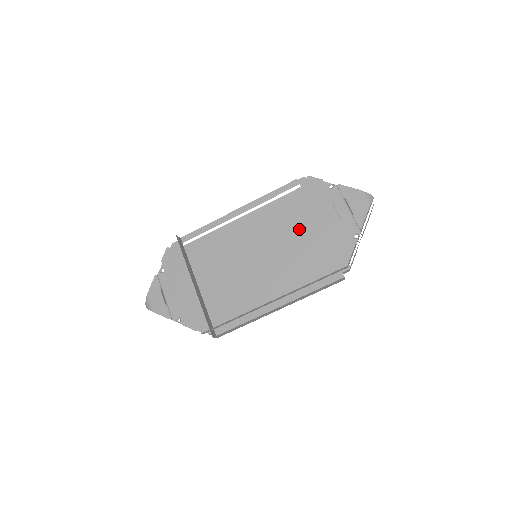
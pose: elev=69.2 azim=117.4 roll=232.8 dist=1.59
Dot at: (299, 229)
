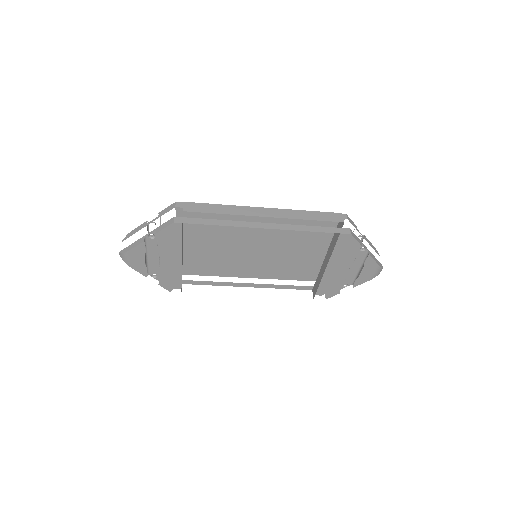
Dot at: (307, 242)
